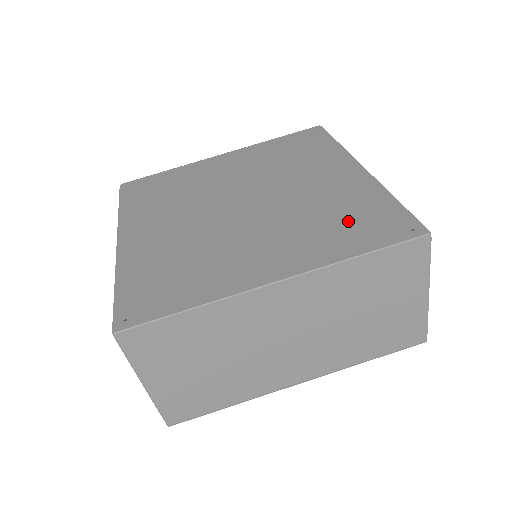
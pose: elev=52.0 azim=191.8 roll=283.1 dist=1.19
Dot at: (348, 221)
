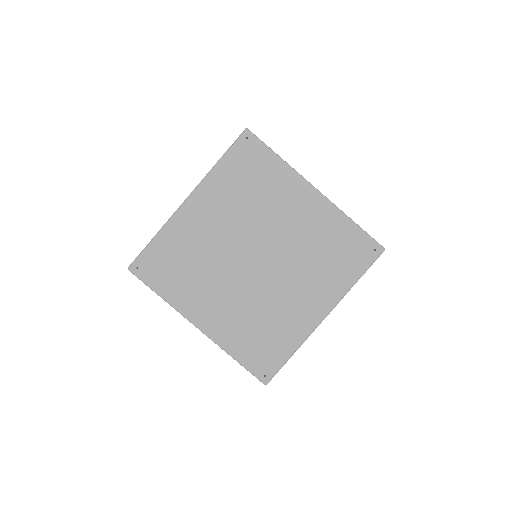
Dot at: (261, 339)
